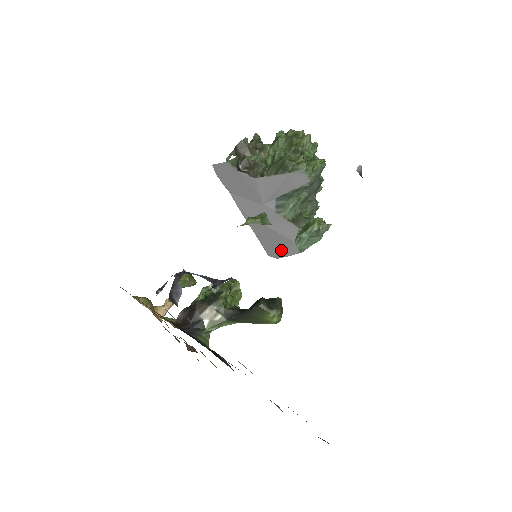
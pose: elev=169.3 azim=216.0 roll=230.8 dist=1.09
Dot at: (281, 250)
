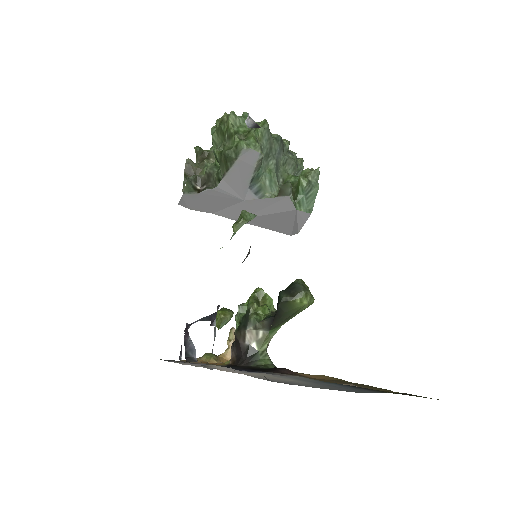
Dot at: (294, 224)
